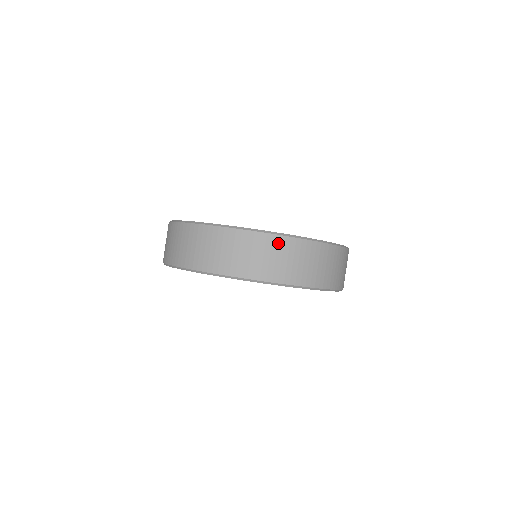
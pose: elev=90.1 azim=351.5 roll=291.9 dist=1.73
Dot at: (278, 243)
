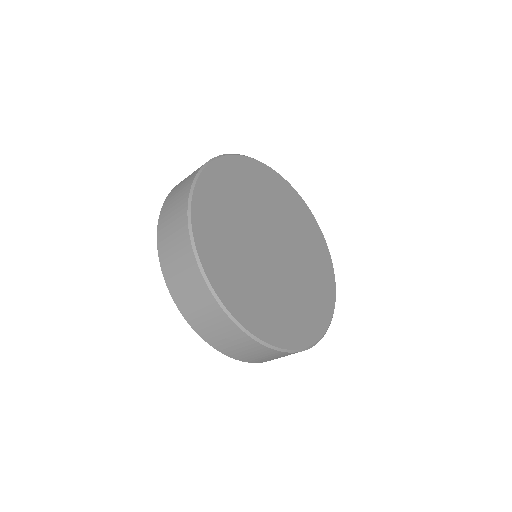
Dot at: (261, 349)
